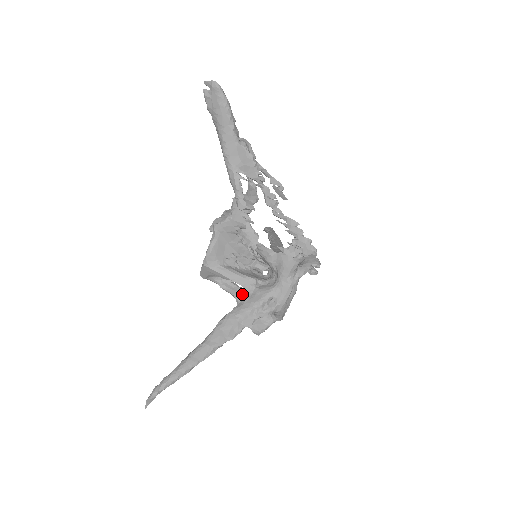
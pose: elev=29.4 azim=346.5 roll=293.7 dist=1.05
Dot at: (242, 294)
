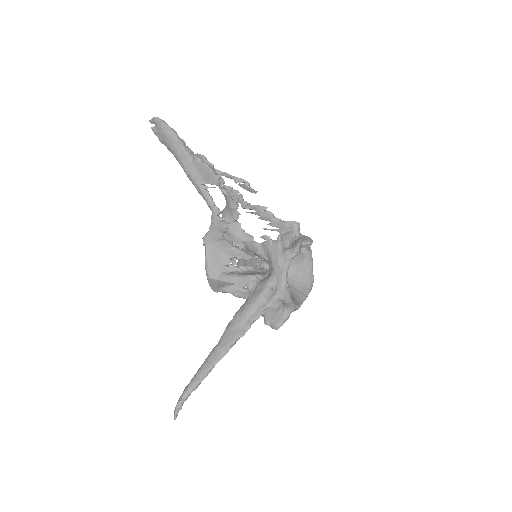
Dot at: occluded
